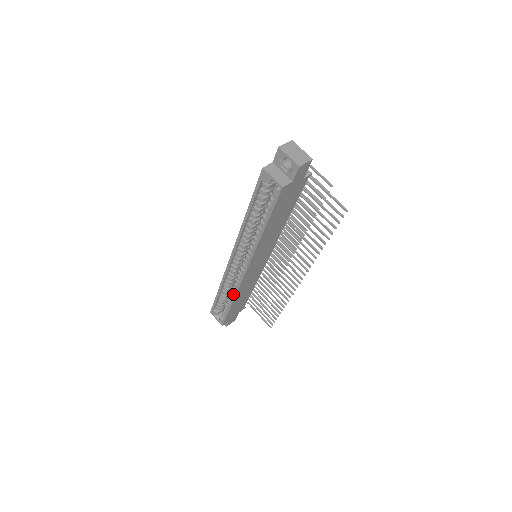
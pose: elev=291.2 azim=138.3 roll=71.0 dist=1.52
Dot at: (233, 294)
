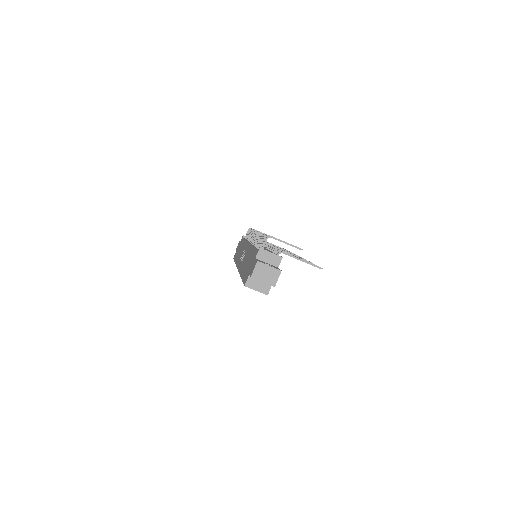
Dot at: occluded
